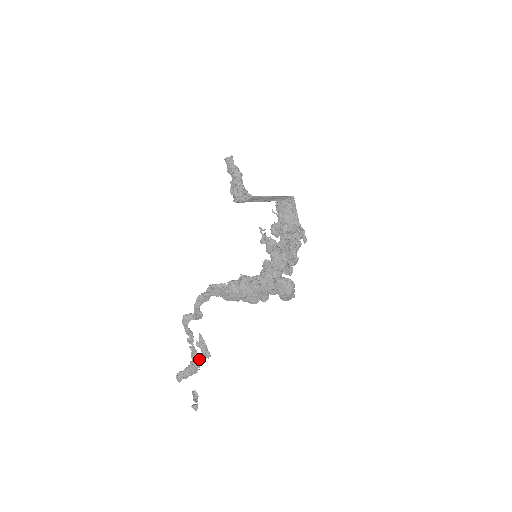
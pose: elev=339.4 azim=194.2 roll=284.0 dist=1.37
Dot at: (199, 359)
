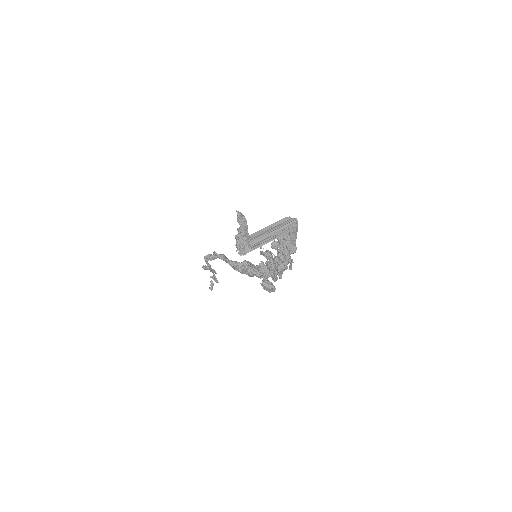
Dot at: (215, 273)
